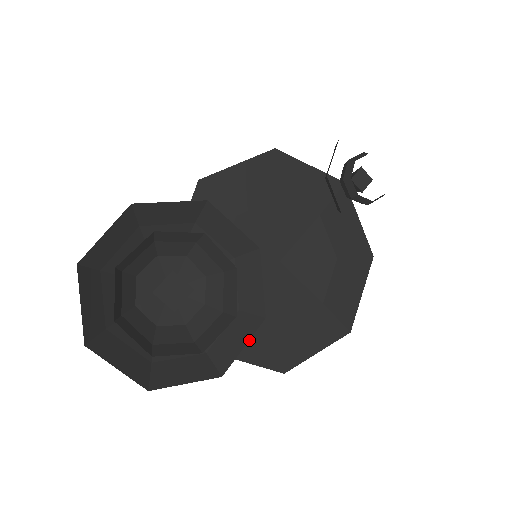
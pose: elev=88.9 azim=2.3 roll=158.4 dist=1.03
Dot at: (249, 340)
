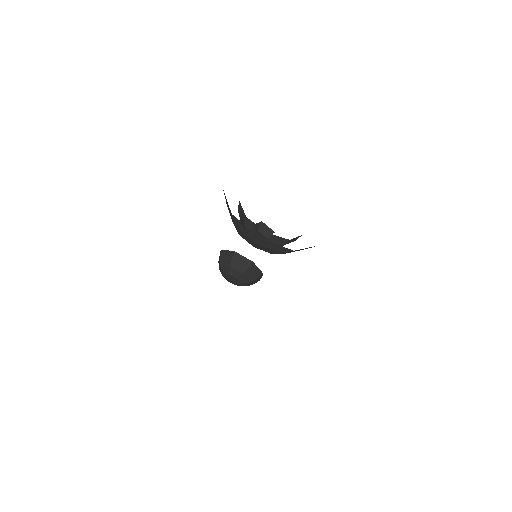
Dot at: occluded
